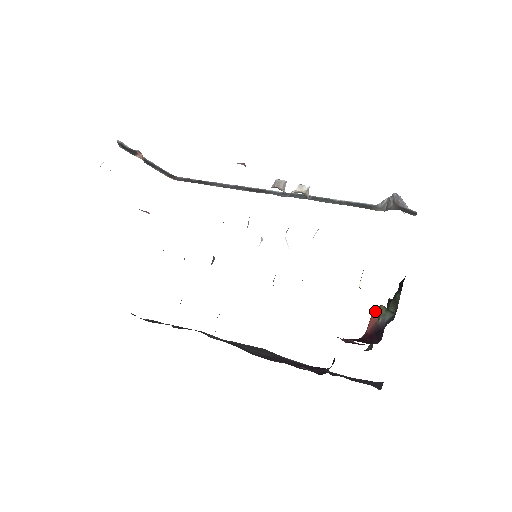
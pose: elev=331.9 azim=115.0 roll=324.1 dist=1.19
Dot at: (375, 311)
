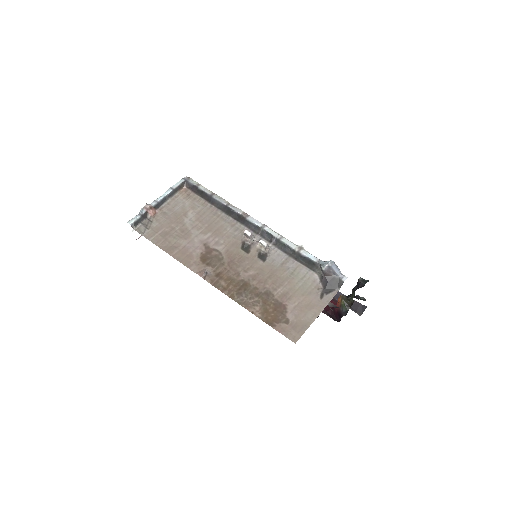
Dot at: (339, 301)
